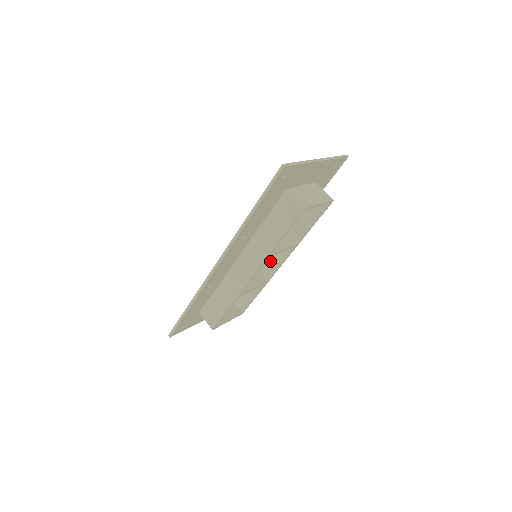
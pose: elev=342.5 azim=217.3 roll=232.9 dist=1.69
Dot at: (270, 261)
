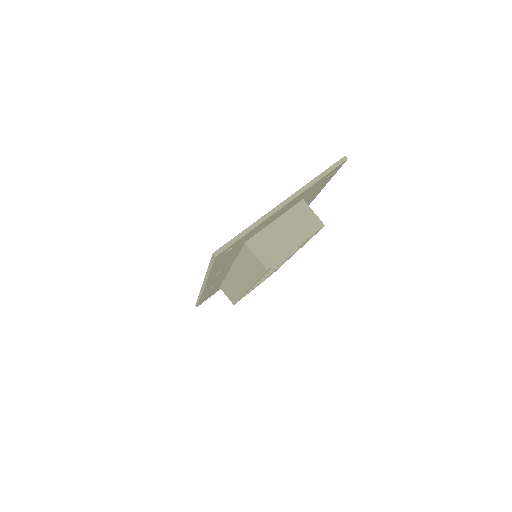
Dot at: occluded
